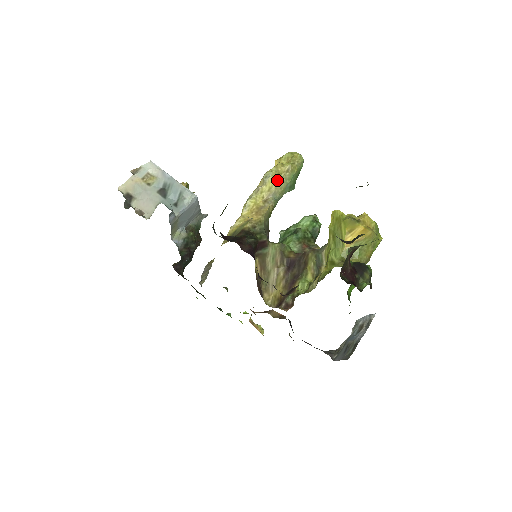
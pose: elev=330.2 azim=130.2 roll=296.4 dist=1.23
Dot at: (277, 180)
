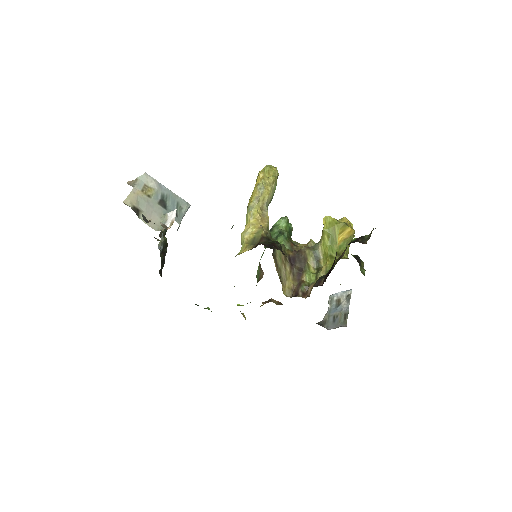
Dot at: (269, 191)
